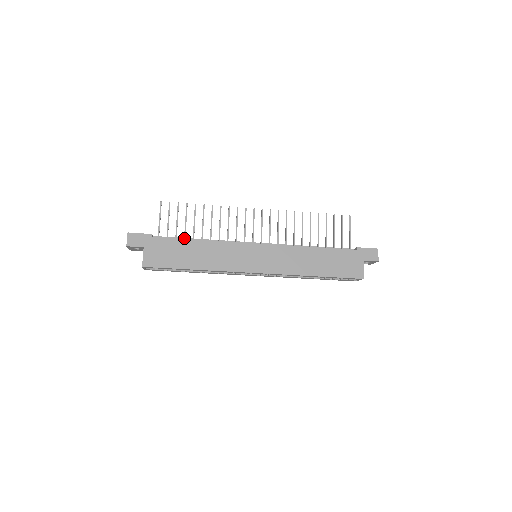
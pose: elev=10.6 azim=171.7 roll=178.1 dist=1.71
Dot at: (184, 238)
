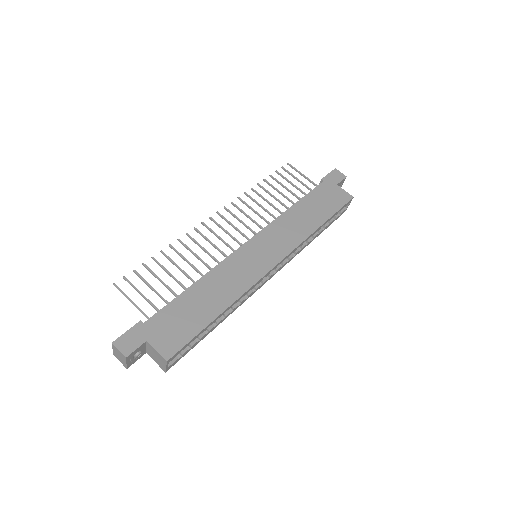
Dot at: (176, 297)
